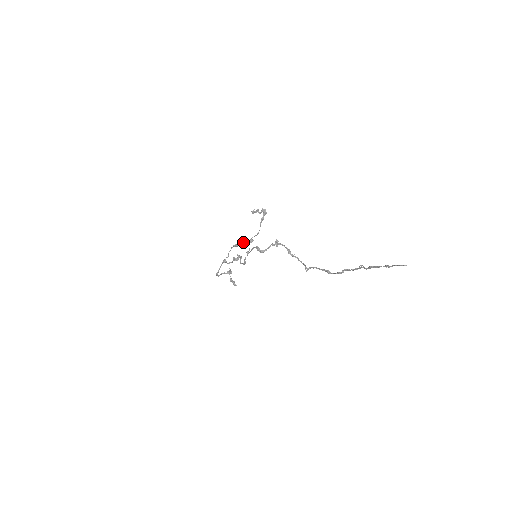
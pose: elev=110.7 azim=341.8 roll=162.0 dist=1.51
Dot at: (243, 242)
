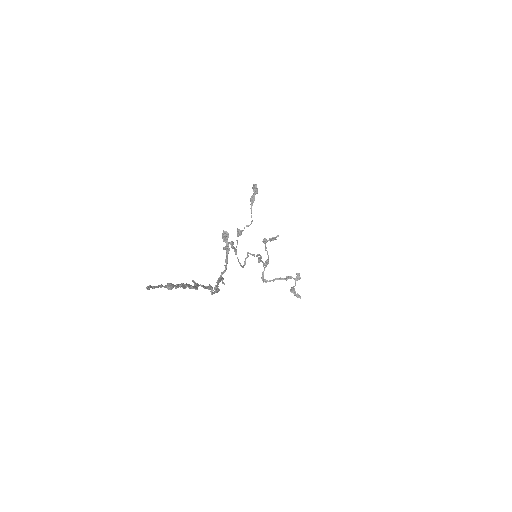
Dot at: (277, 236)
